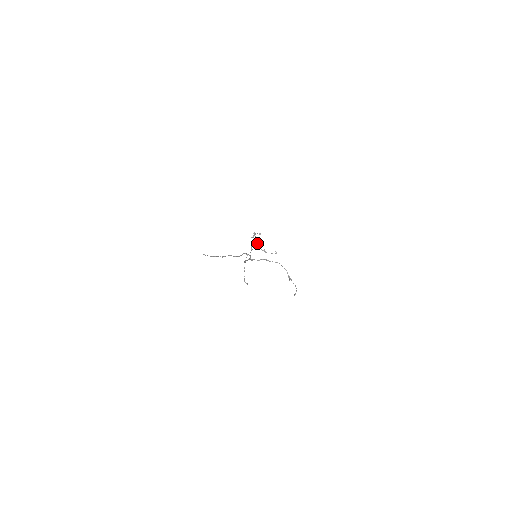
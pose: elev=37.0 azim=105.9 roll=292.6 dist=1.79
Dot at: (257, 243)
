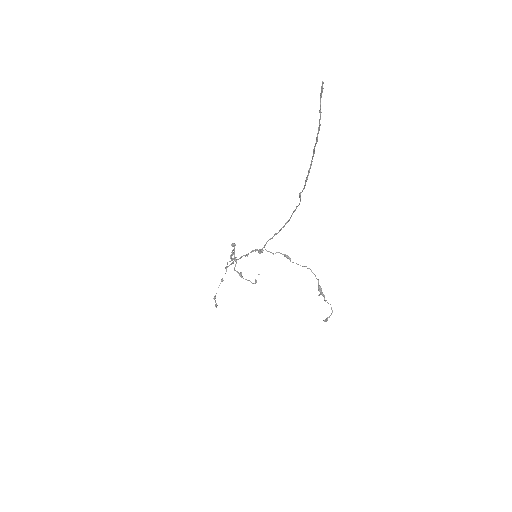
Dot at: occluded
